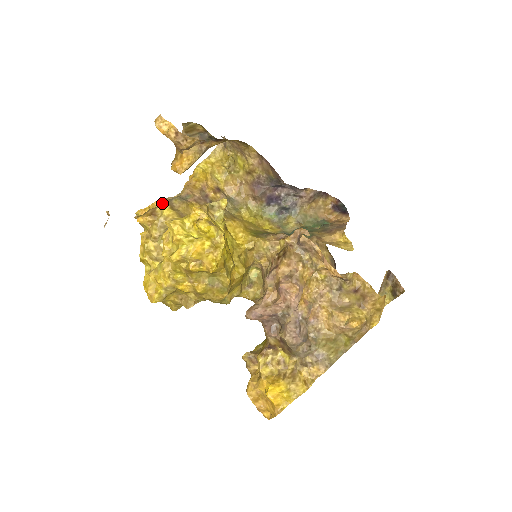
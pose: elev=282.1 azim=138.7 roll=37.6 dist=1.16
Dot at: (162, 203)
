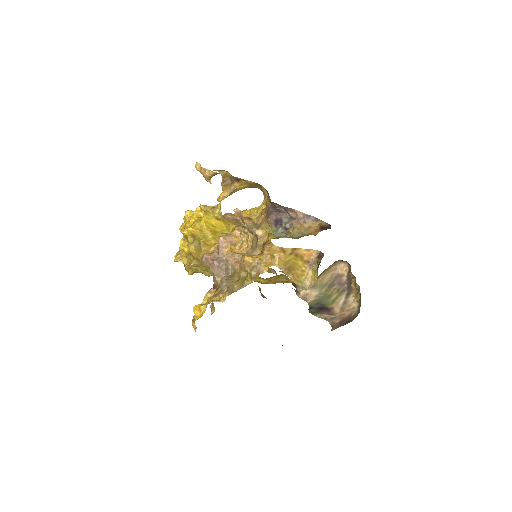
Dot at: occluded
